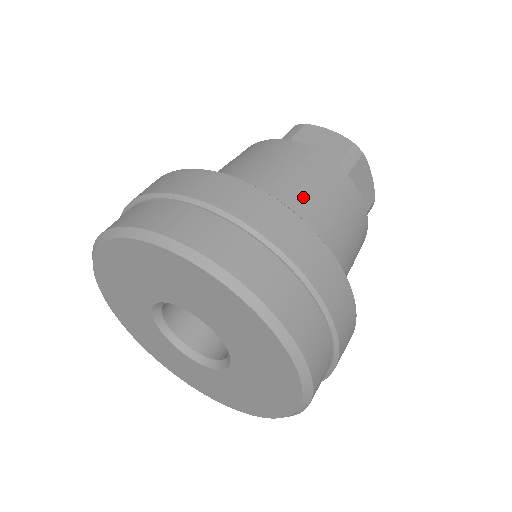
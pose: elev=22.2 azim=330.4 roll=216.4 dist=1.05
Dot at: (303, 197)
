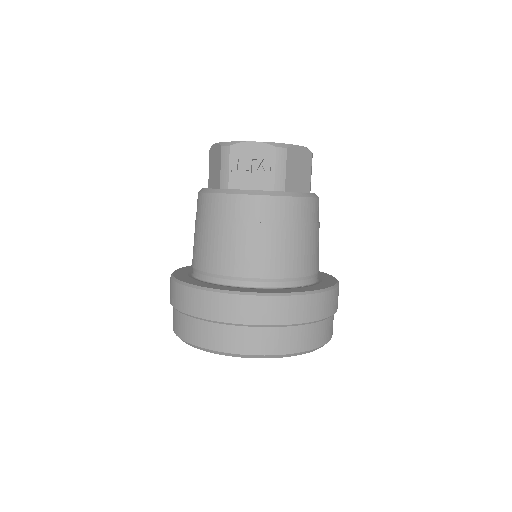
Dot at: (318, 248)
